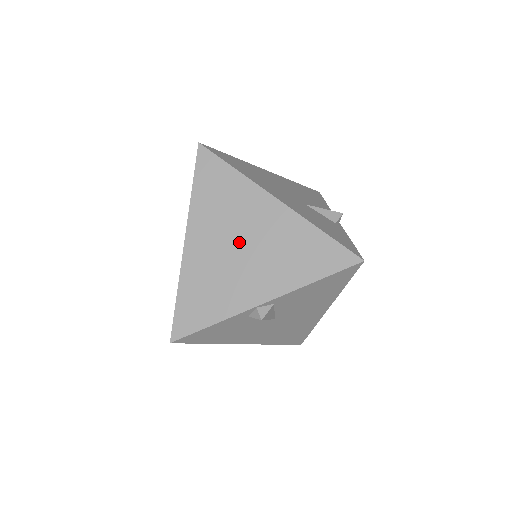
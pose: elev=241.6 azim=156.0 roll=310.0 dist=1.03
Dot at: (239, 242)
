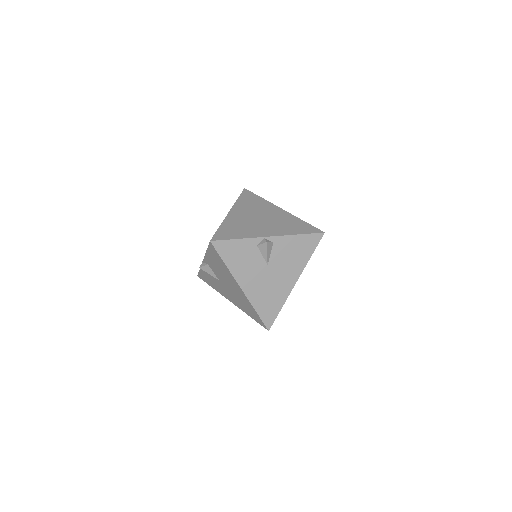
Dot at: (259, 217)
